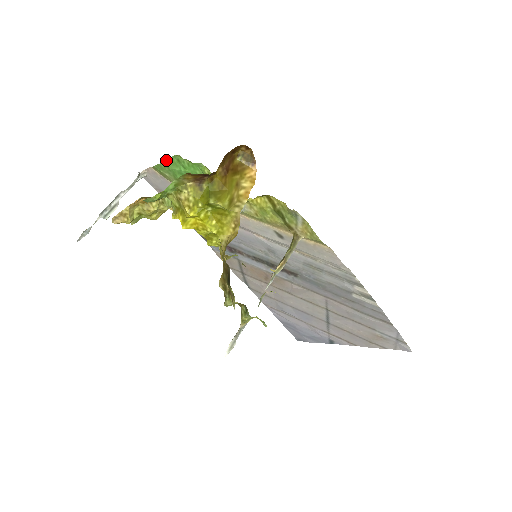
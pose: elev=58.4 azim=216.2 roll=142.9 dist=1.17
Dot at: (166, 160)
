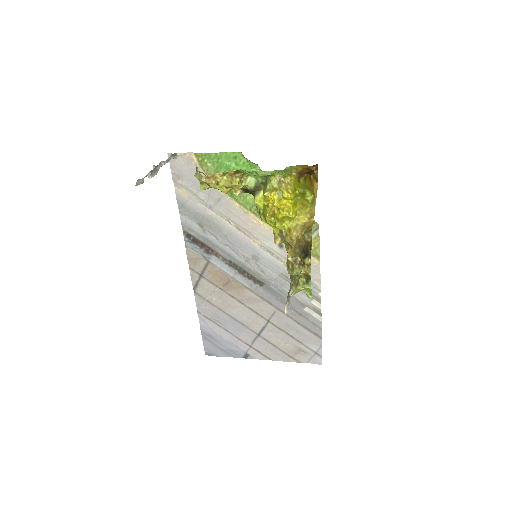
Dot at: (222, 152)
